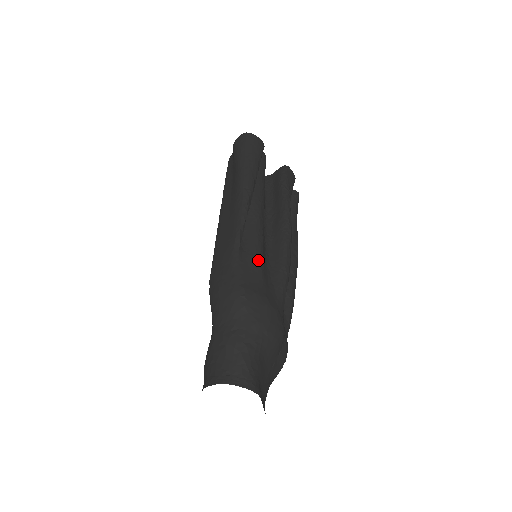
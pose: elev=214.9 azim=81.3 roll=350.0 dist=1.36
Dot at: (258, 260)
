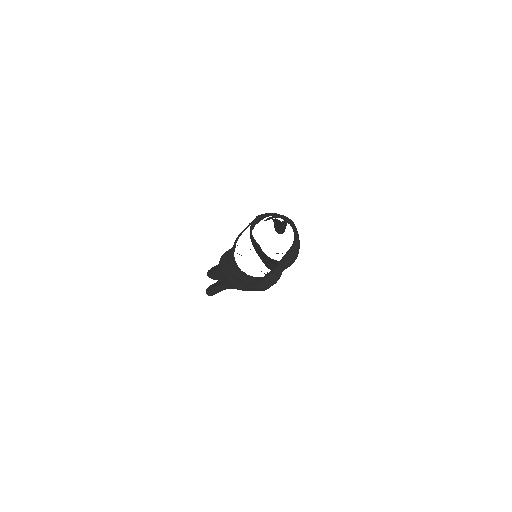
Dot at: occluded
